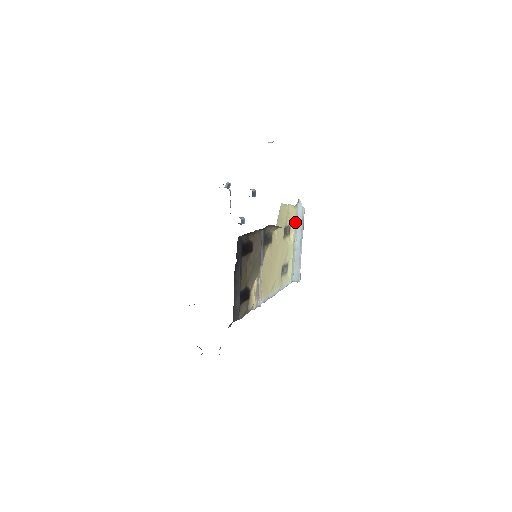
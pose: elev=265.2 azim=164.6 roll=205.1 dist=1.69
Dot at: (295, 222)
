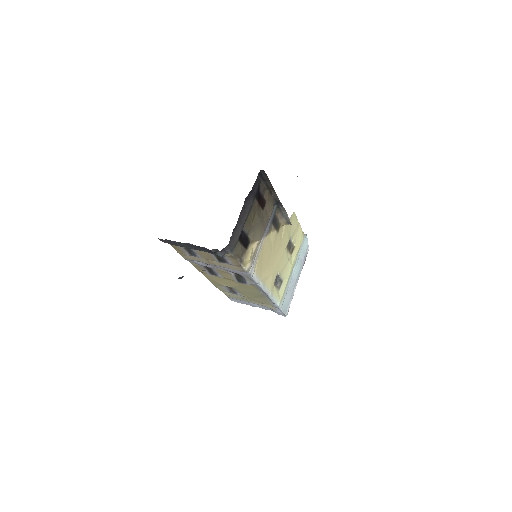
Dot at: (299, 250)
